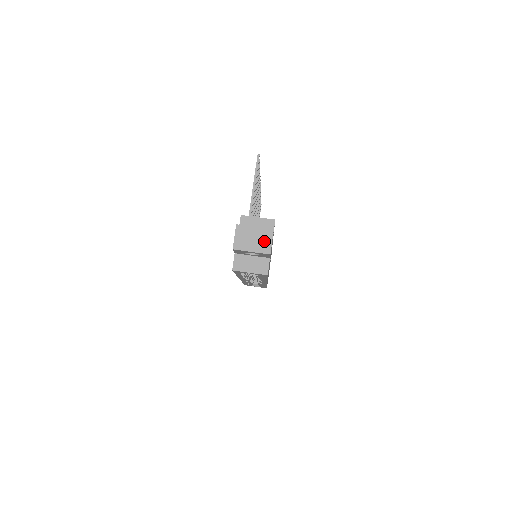
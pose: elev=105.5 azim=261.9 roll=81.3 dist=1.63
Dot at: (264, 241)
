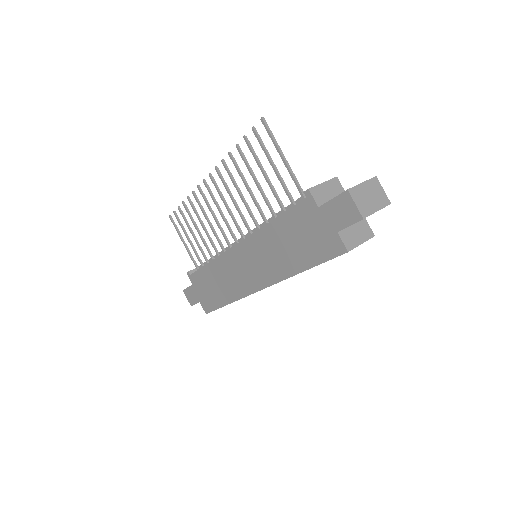
Dot at: (378, 193)
